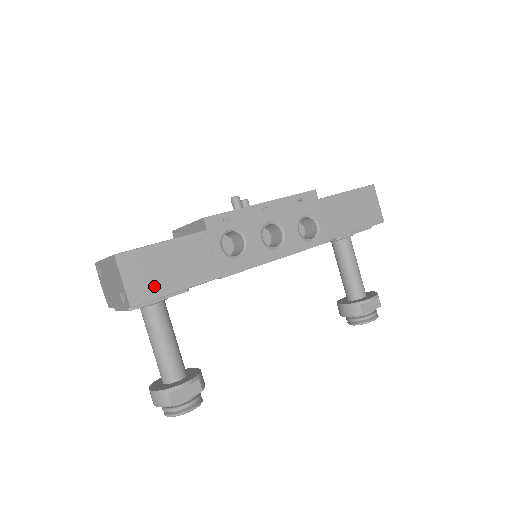
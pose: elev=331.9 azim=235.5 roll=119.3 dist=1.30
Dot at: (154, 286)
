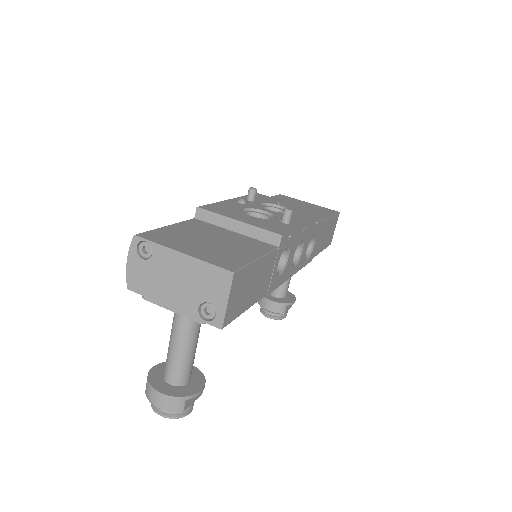
Dot at: (239, 305)
